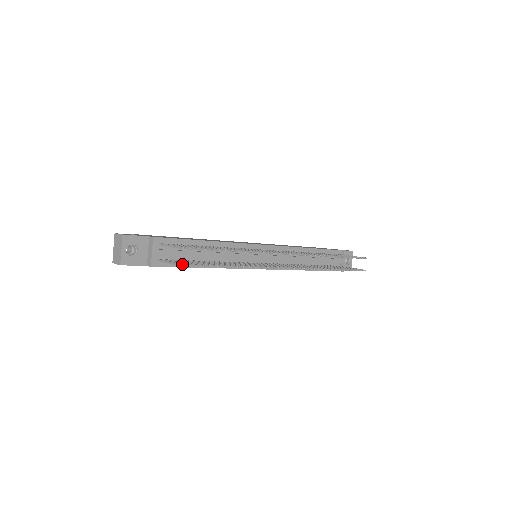
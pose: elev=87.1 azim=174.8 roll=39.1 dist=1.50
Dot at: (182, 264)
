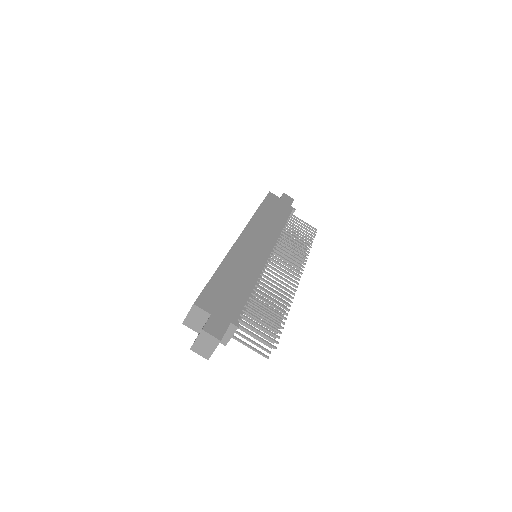
Dot at: occluded
